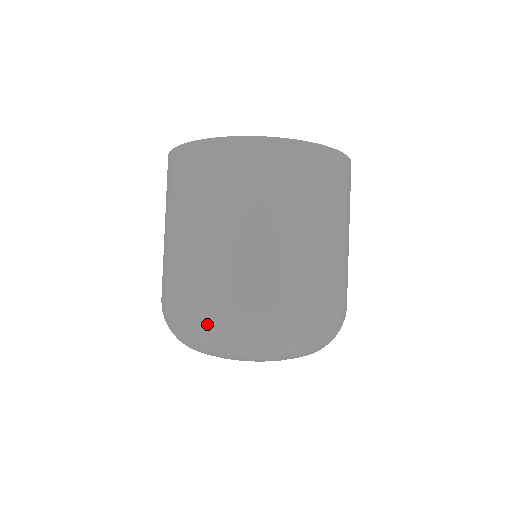
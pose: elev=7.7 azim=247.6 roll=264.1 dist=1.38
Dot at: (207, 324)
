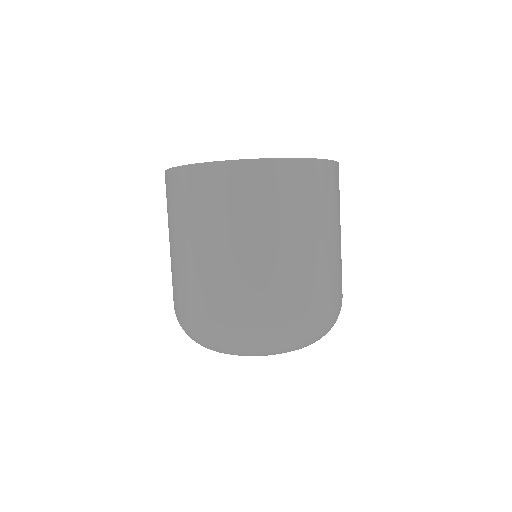
Dot at: (208, 331)
